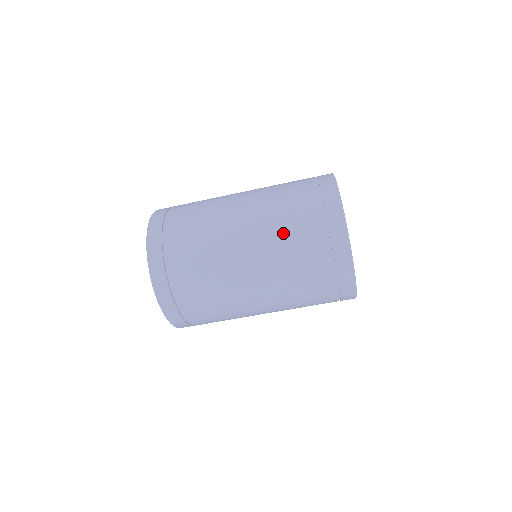
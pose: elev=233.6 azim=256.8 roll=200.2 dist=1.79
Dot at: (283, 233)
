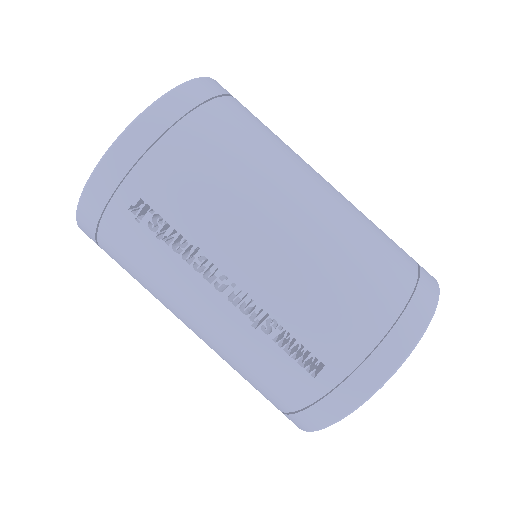
Dot at: occluded
